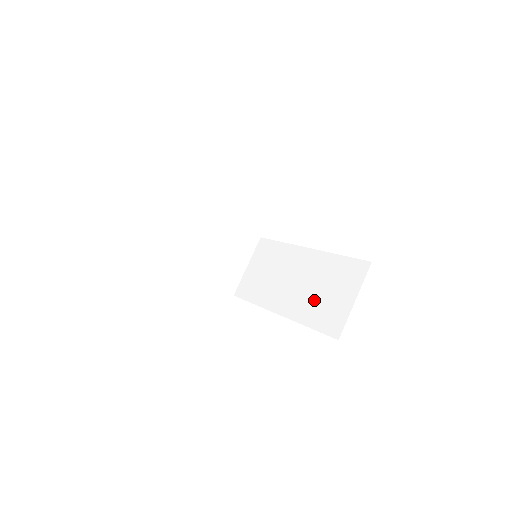
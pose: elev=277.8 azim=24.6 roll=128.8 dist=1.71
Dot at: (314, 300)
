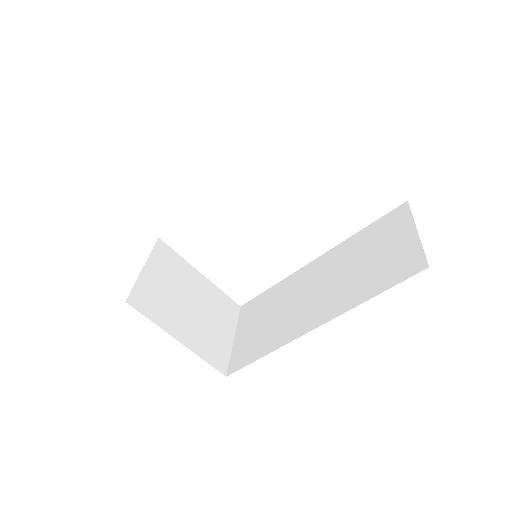
Dot at: (358, 276)
